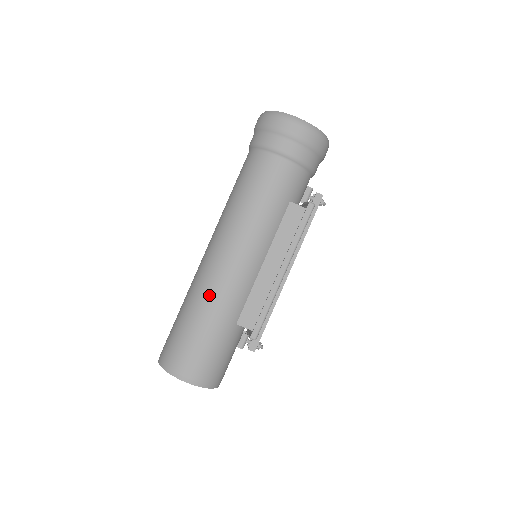
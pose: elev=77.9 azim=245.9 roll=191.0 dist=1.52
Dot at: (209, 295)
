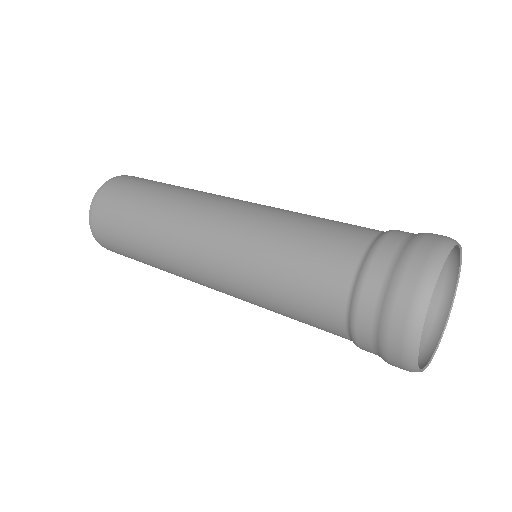
Dot at: (167, 268)
